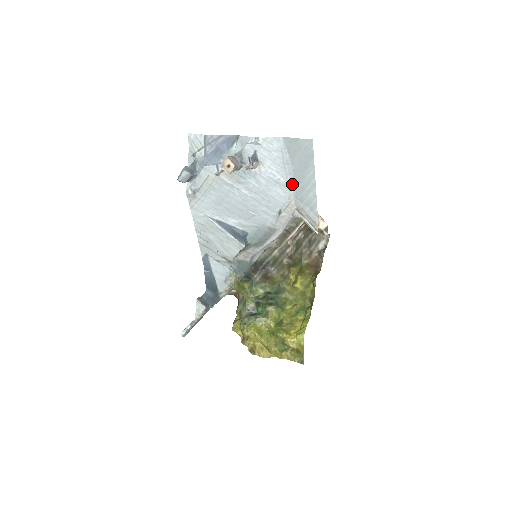
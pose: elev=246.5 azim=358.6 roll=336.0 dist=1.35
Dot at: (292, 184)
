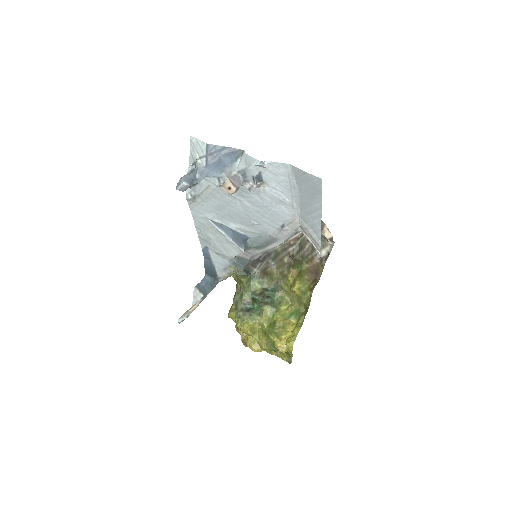
Dot at: (297, 205)
